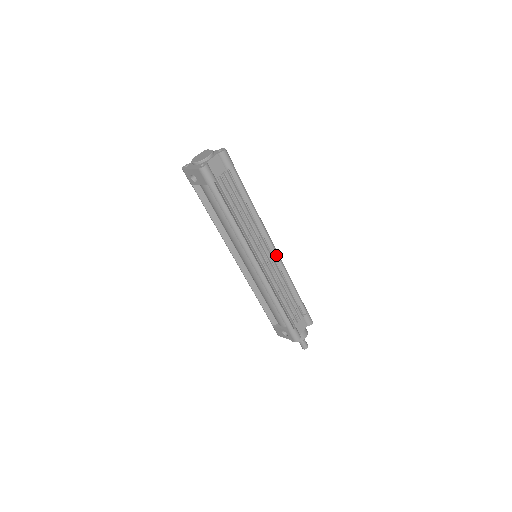
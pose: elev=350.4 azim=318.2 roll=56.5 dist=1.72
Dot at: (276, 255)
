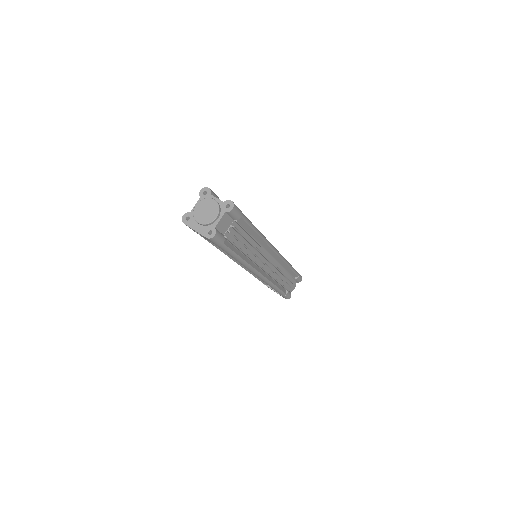
Dot at: (277, 255)
